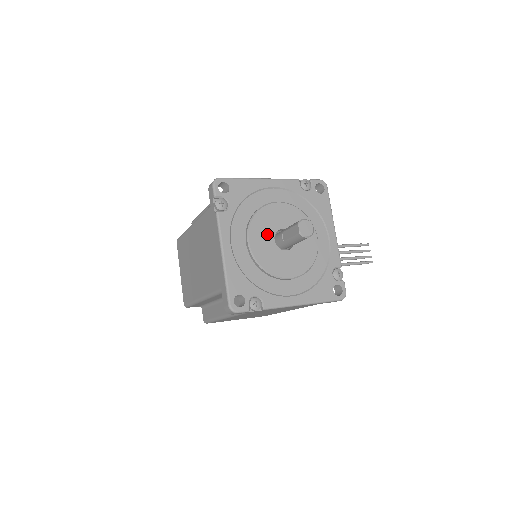
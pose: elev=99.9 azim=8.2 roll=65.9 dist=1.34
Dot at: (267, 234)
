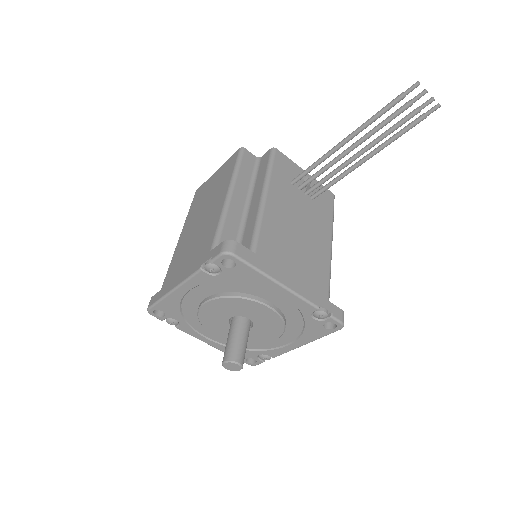
Dot at: (223, 326)
